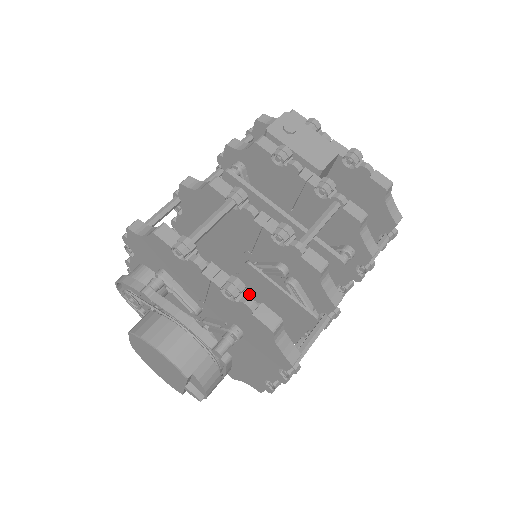
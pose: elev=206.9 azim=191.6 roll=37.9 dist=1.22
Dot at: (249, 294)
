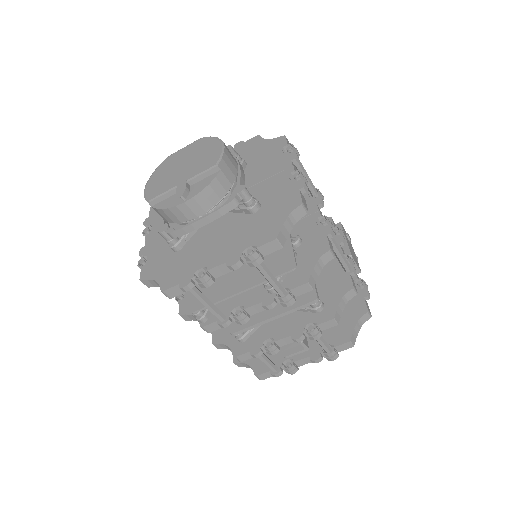
Dot at: occluded
